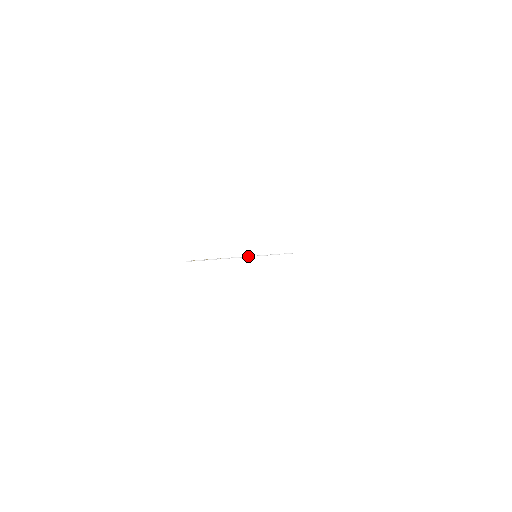
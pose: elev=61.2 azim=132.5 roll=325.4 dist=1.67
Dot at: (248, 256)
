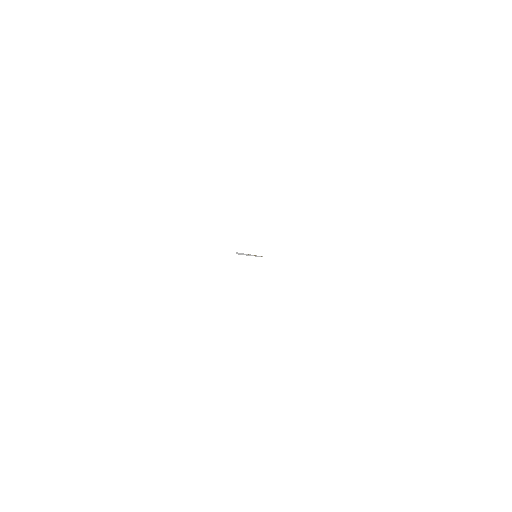
Dot at: (254, 255)
